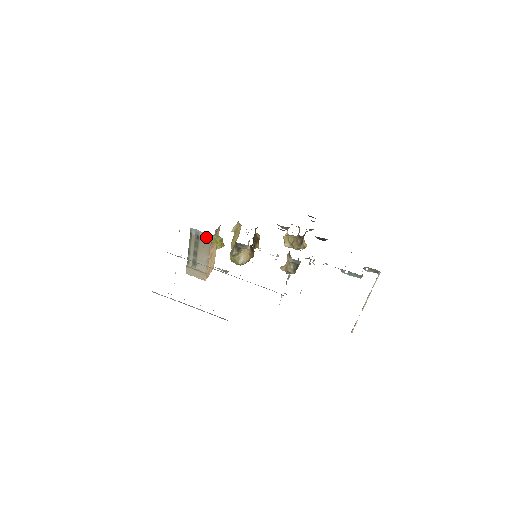
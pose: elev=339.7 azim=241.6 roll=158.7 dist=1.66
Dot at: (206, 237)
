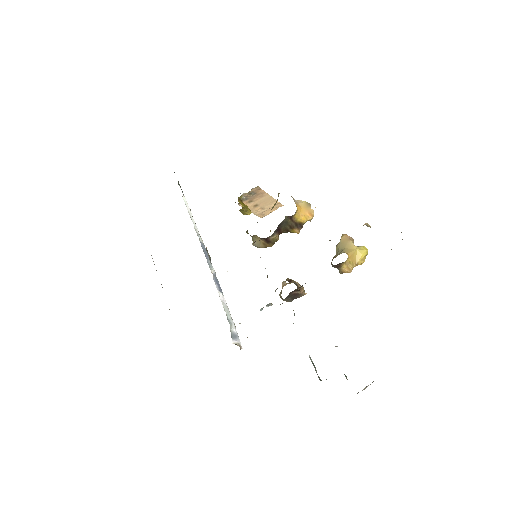
Dot at: occluded
